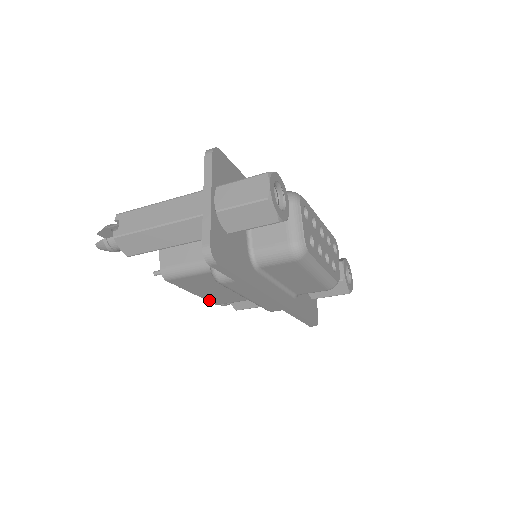
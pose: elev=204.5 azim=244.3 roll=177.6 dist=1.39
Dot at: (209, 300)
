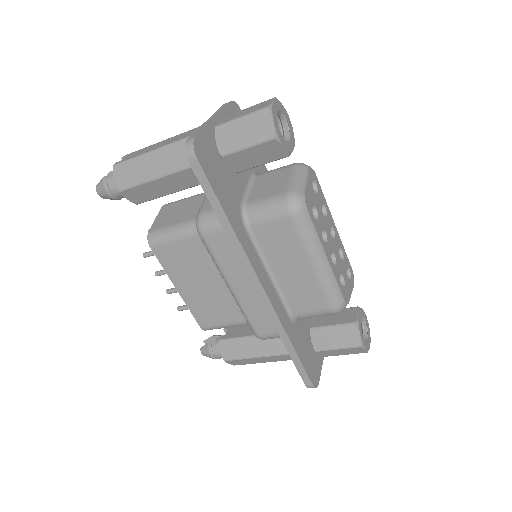
Dot at: (193, 312)
